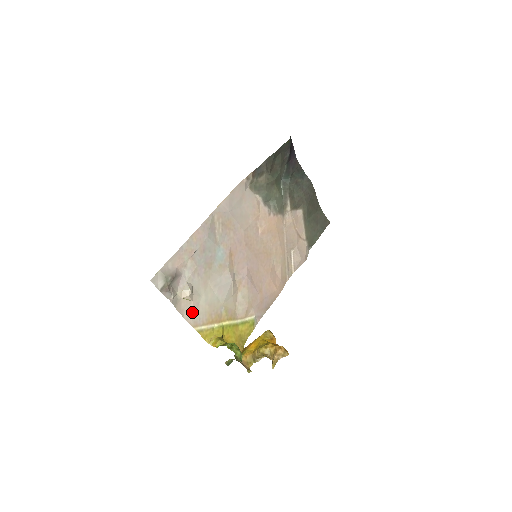
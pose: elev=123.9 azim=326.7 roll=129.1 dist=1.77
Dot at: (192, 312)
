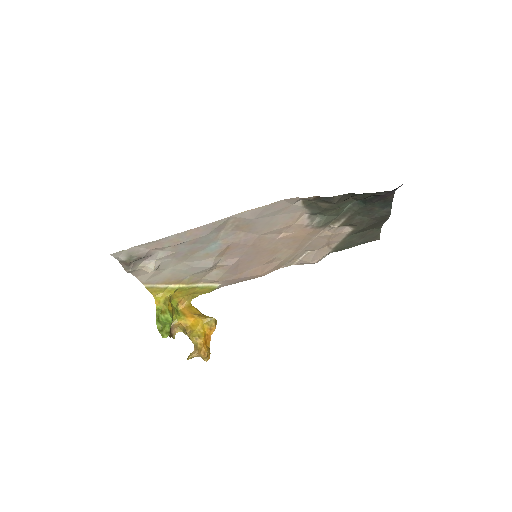
Dot at: (149, 276)
